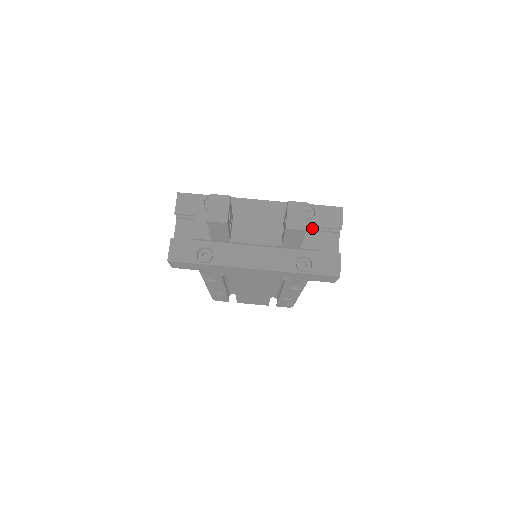
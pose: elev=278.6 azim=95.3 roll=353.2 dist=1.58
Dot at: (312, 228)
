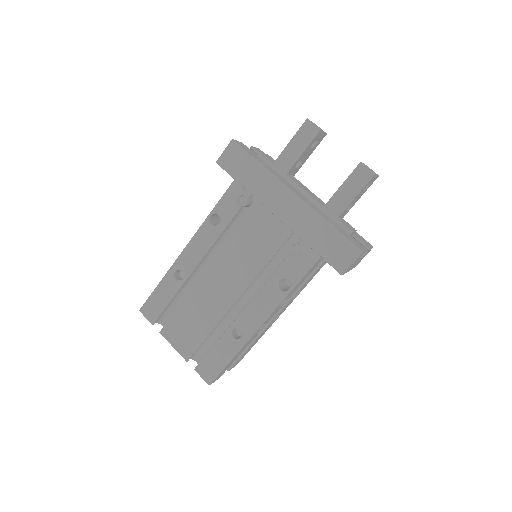
Dot at: (350, 225)
